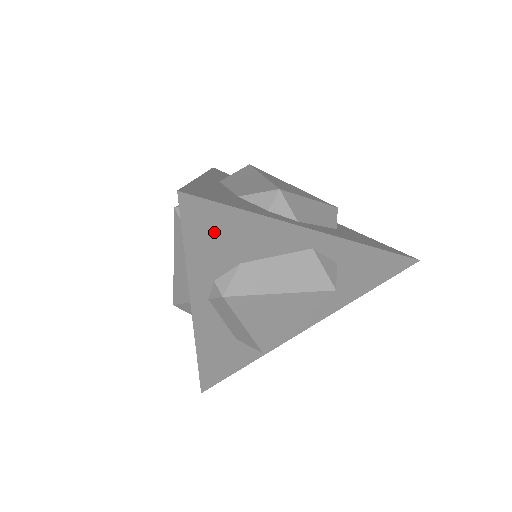
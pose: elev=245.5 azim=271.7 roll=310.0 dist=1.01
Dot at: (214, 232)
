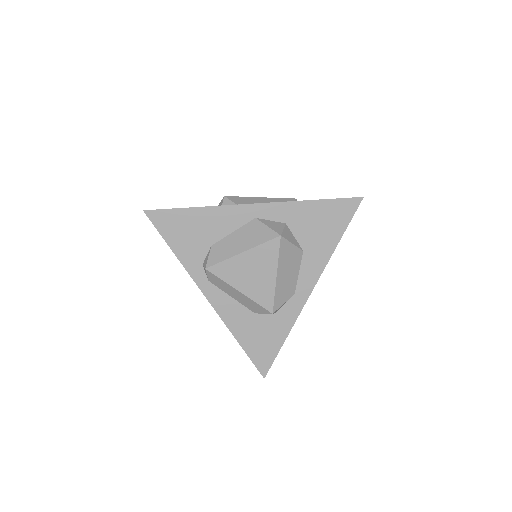
Dot at: (179, 229)
